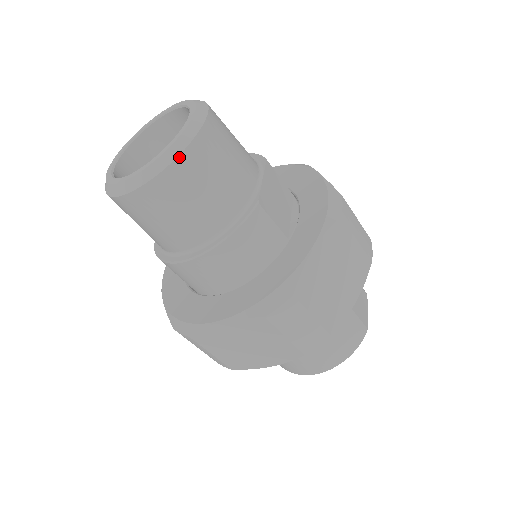
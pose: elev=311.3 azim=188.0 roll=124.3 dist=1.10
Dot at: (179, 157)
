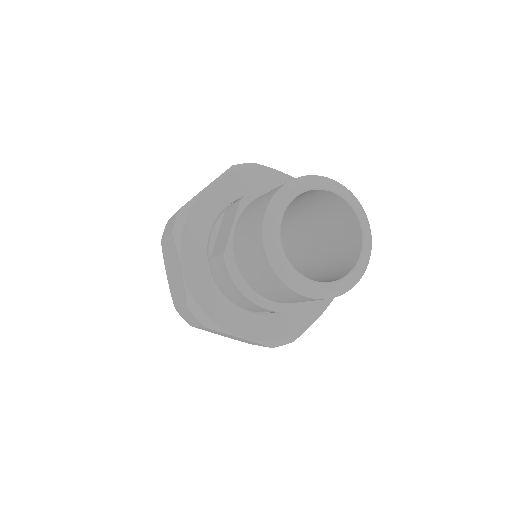
Dot at: occluded
